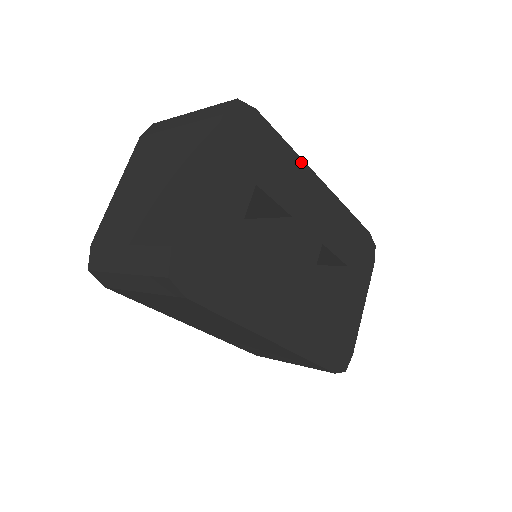
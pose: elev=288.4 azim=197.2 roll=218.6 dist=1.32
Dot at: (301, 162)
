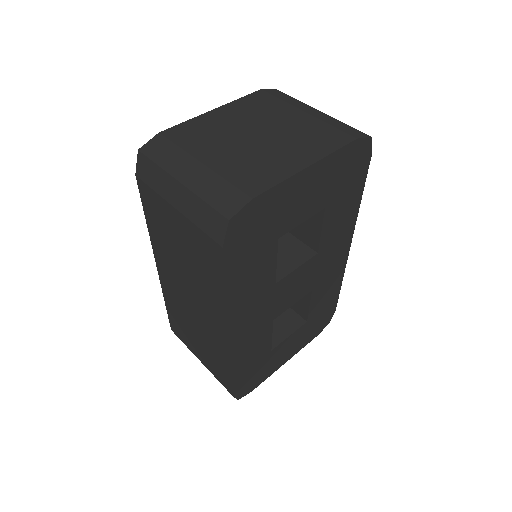
Dot at: (355, 220)
